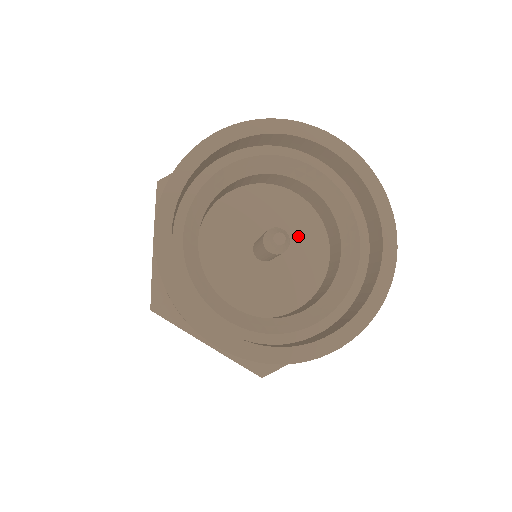
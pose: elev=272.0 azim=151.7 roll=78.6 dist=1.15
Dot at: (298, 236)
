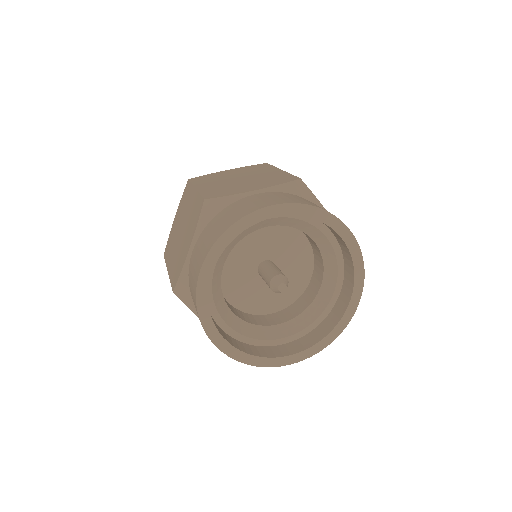
Dot at: (279, 244)
